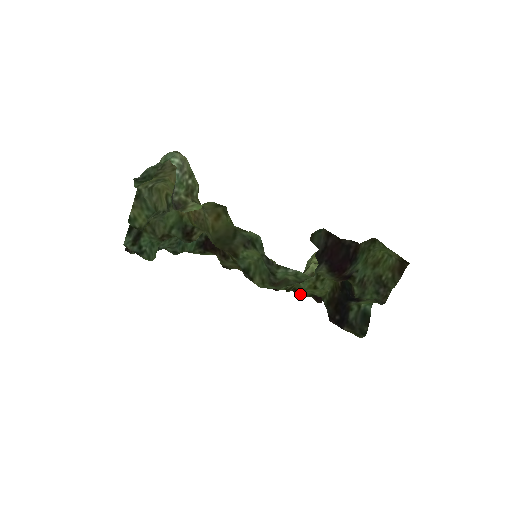
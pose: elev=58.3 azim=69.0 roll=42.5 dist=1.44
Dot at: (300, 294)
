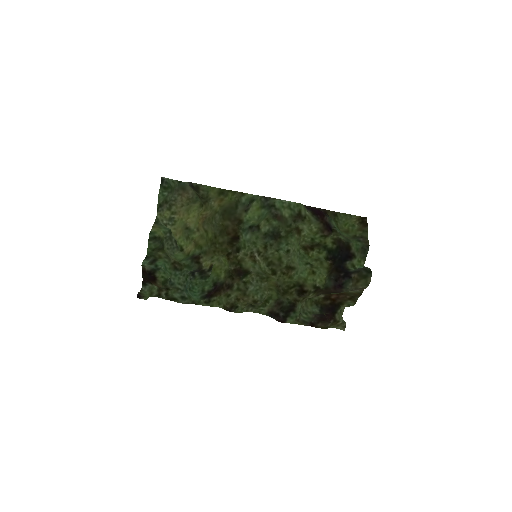
Dot at: (304, 289)
